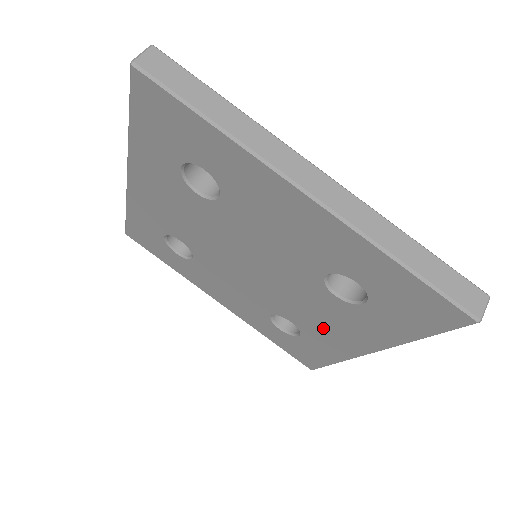
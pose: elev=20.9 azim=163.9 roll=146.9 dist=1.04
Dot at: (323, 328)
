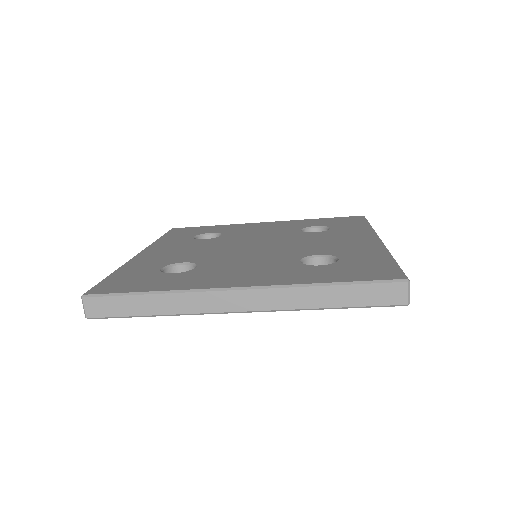
Dot at: occluded
